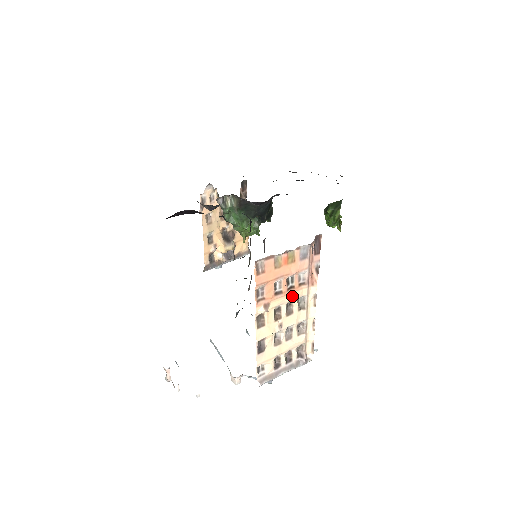
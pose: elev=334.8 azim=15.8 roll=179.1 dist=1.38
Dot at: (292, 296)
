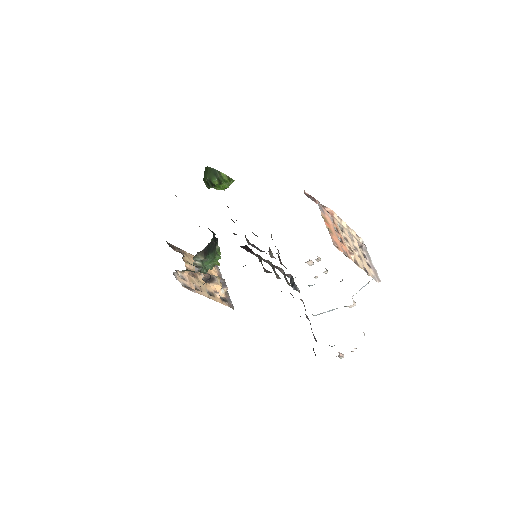
Dot at: (340, 232)
